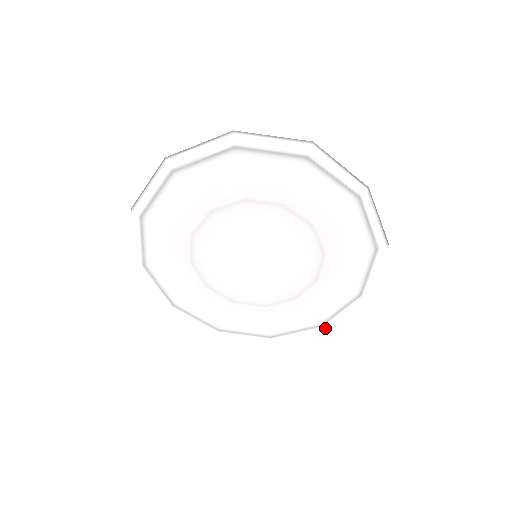
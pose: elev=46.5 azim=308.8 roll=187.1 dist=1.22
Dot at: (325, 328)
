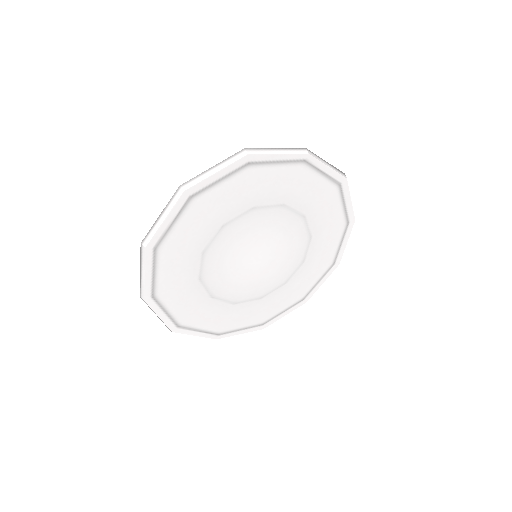
Dot at: (337, 263)
